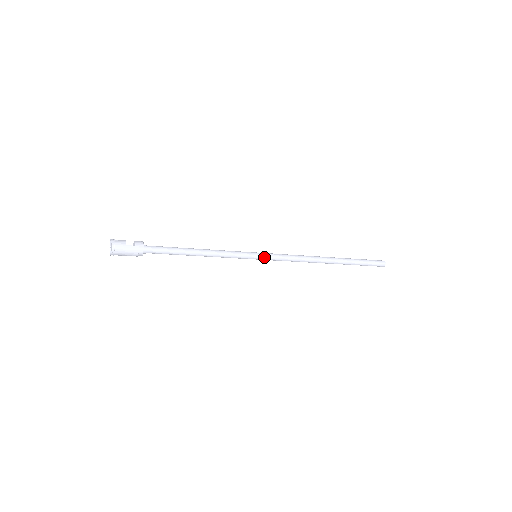
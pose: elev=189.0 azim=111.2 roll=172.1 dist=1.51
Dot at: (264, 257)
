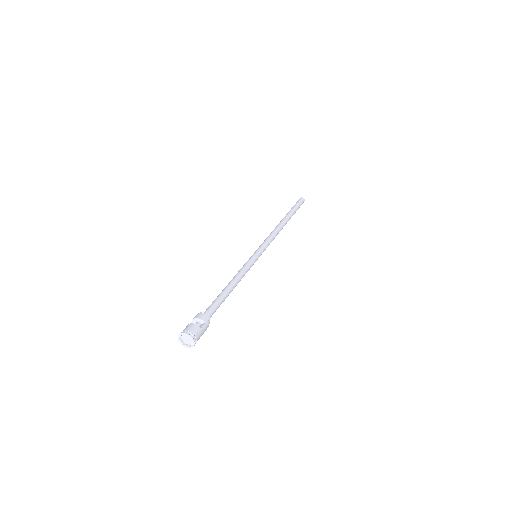
Dot at: occluded
